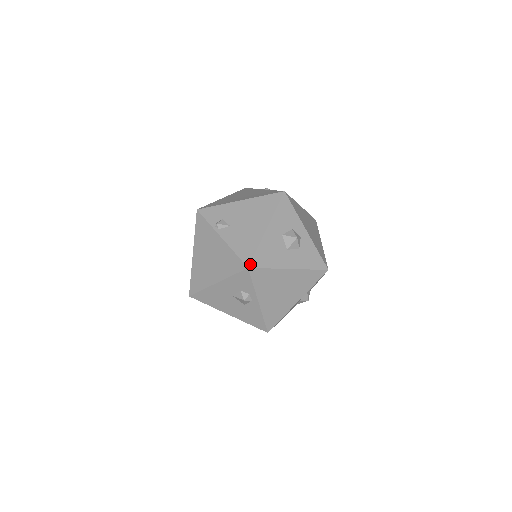
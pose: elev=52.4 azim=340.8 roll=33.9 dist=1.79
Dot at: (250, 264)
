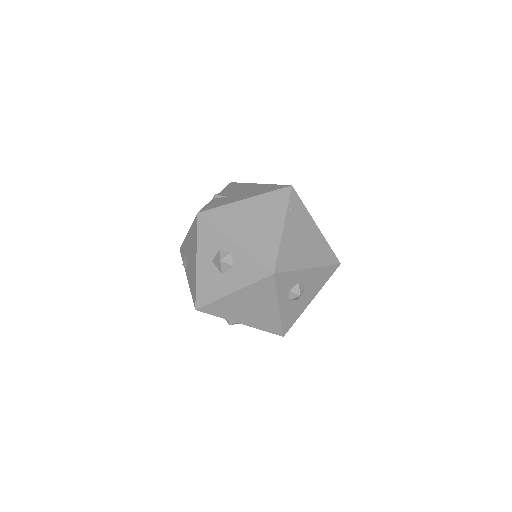
Dot at: (196, 306)
